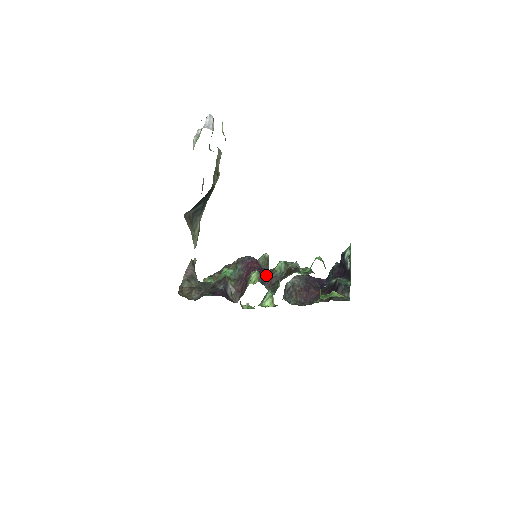
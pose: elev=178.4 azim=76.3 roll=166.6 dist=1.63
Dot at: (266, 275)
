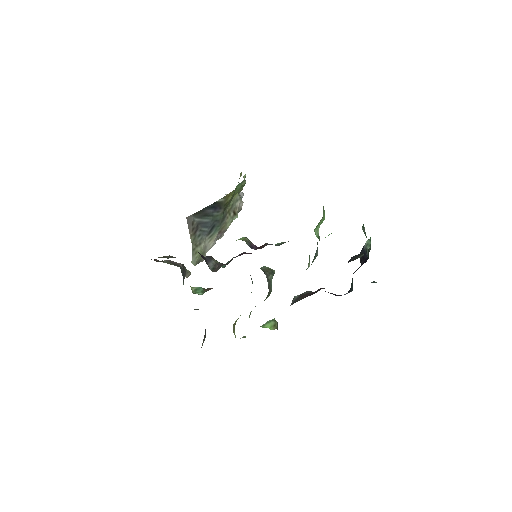
Dot at: occluded
